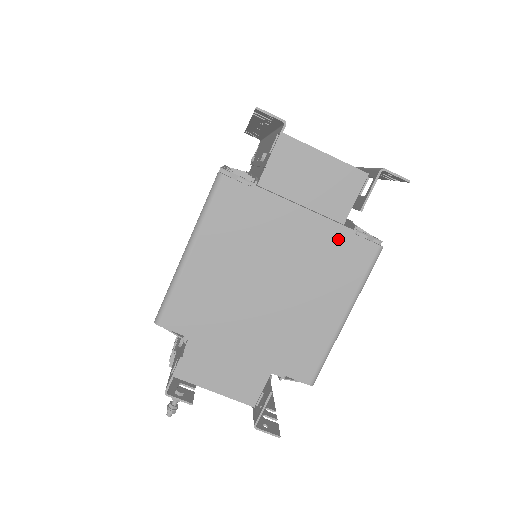
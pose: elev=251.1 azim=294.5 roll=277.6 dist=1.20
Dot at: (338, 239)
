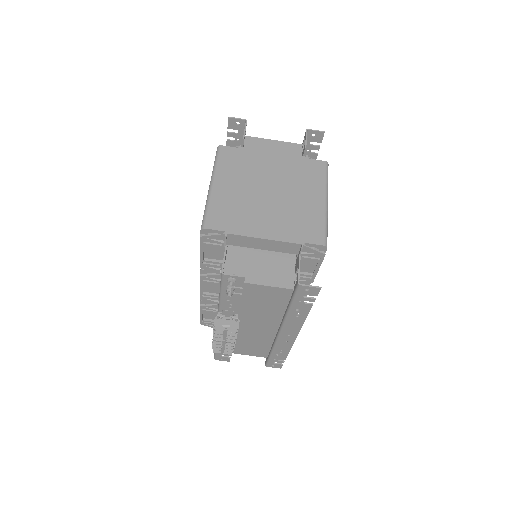
Dot at: (300, 162)
